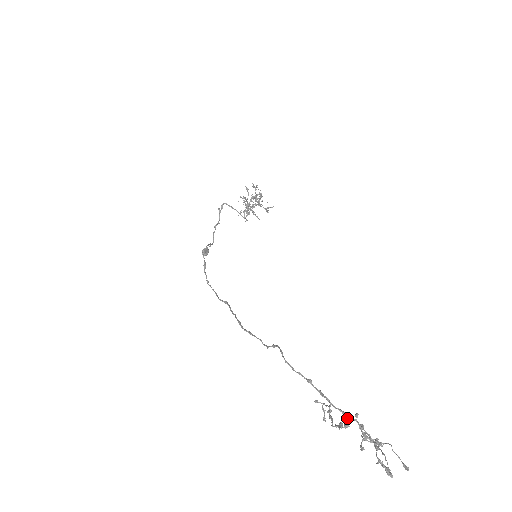
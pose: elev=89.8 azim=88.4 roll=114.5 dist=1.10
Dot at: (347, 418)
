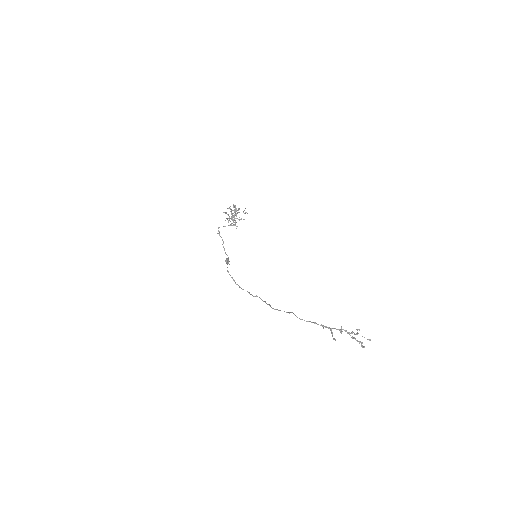
Dot at: (339, 330)
